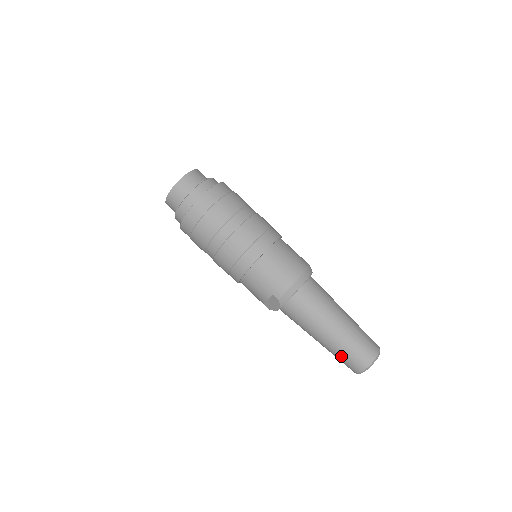
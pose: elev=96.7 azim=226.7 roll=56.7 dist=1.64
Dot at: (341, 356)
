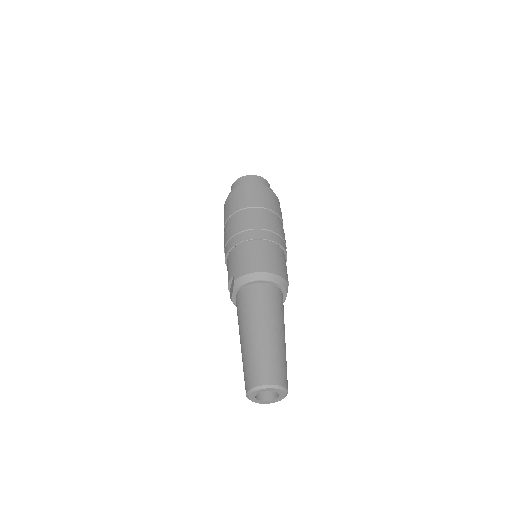
Dot at: (244, 365)
